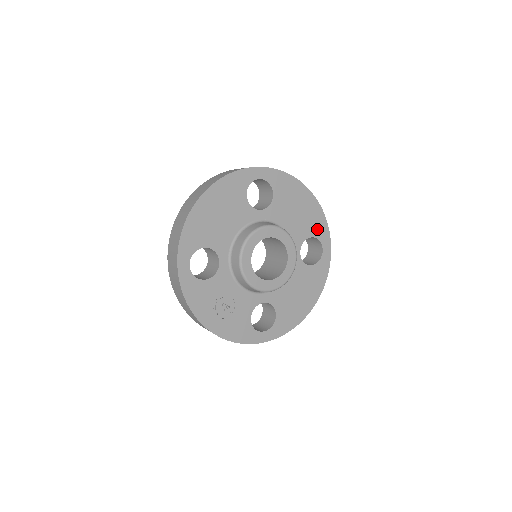
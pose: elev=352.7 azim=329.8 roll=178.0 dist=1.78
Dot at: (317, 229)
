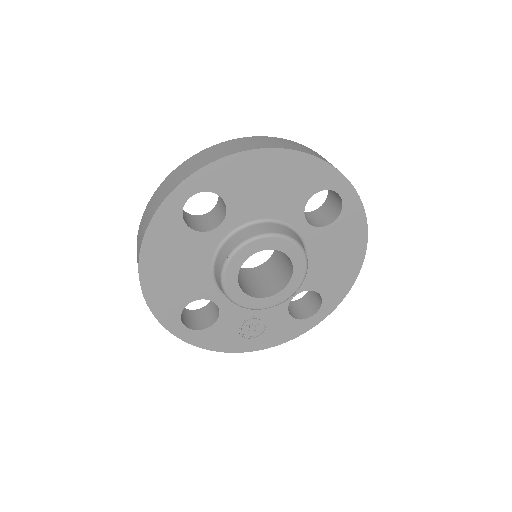
Dot at: (314, 181)
